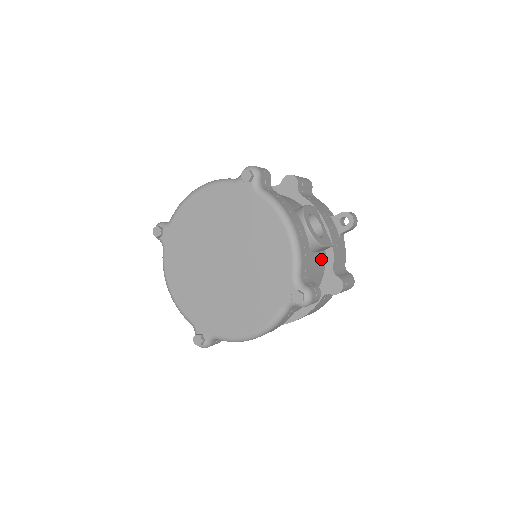
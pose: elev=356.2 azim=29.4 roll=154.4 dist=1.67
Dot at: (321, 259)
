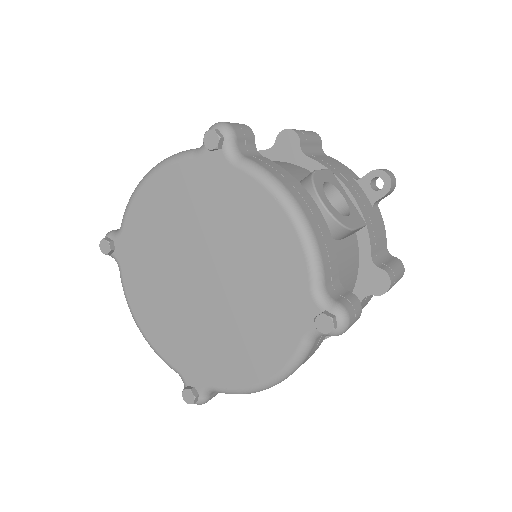
Dot at: (351, 247)
